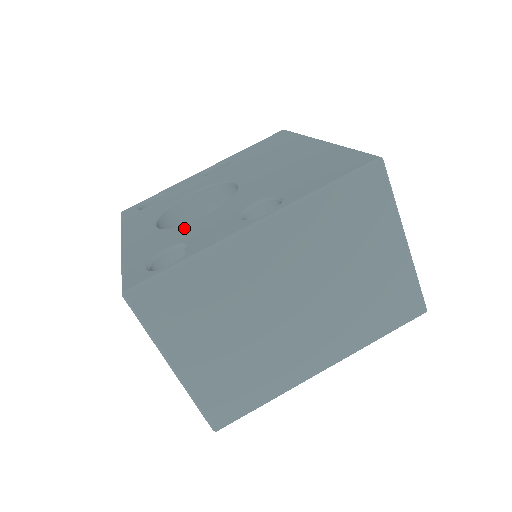
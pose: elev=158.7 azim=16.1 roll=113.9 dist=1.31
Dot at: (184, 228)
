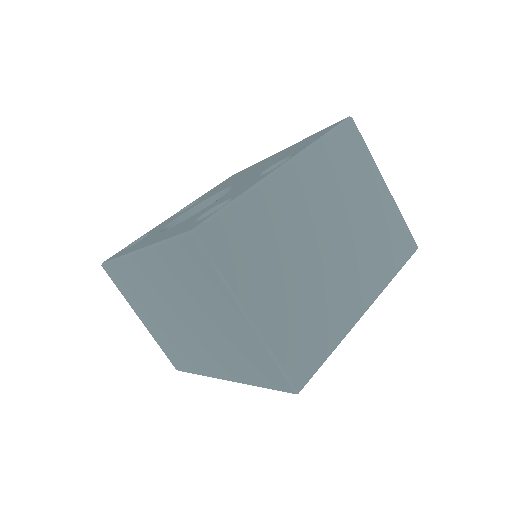
Dot at: (206, 207)
